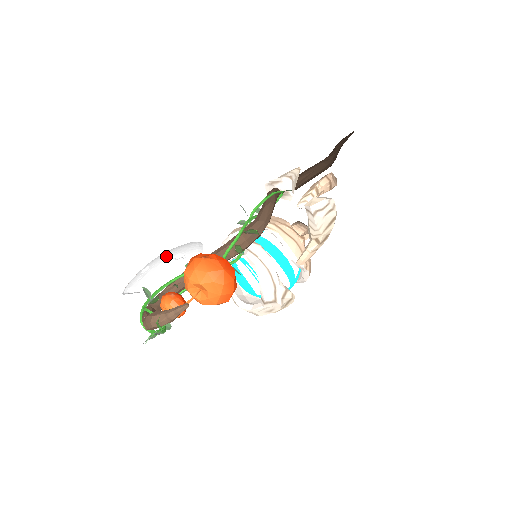
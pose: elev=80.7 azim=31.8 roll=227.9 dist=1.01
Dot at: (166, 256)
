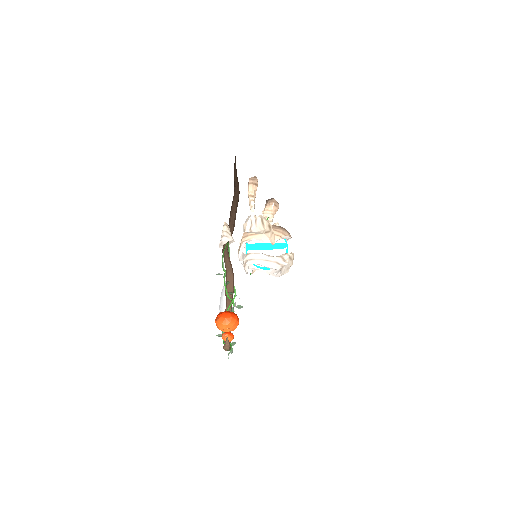
Dot at: (221, 300)
